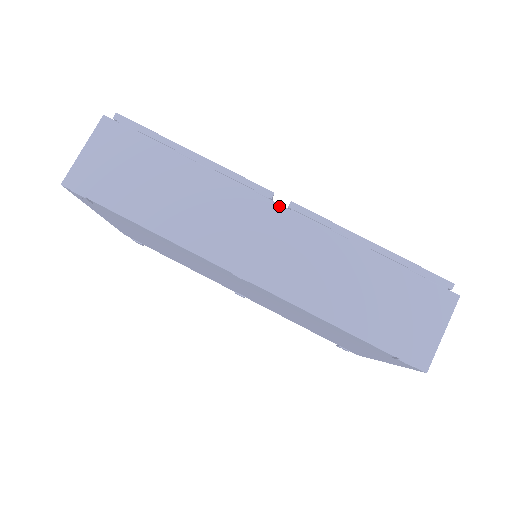
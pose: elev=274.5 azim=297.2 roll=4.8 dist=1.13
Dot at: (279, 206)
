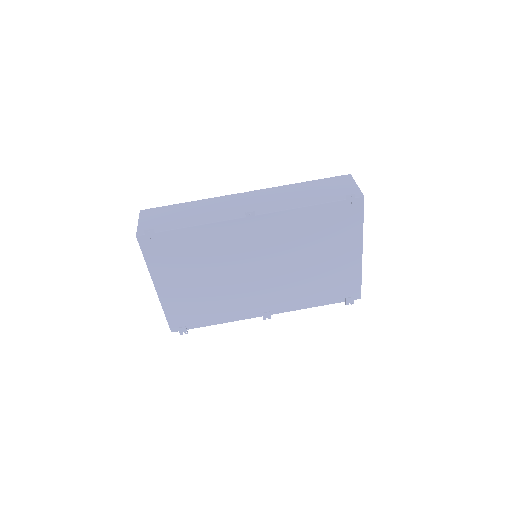
Dot at: (246, 192)
